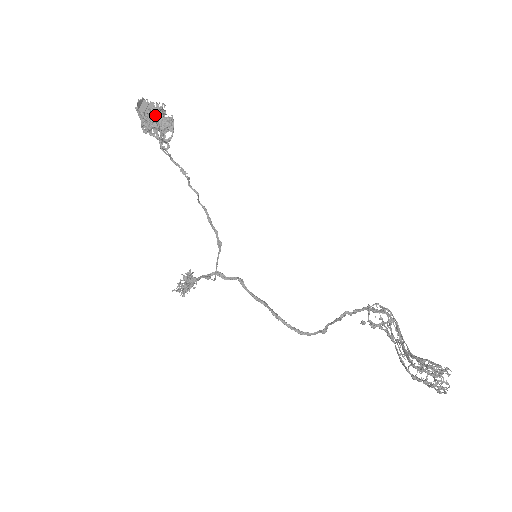
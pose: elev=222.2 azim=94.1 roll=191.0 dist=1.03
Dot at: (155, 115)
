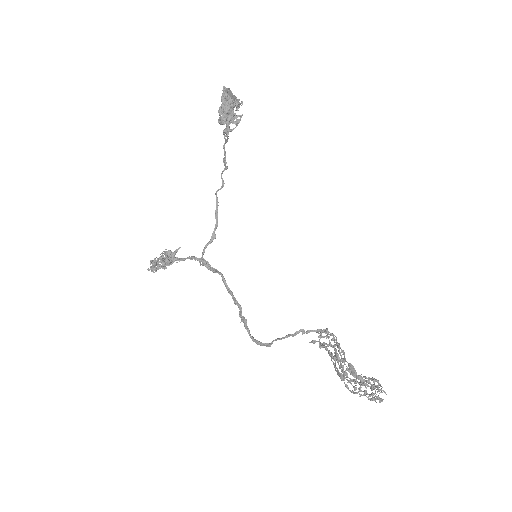
Dot at: (234, 105)
